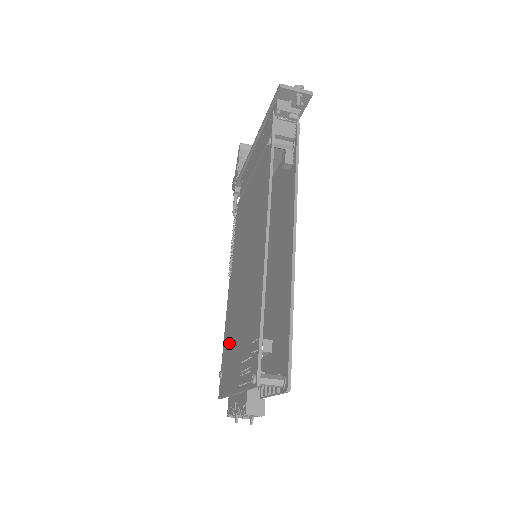
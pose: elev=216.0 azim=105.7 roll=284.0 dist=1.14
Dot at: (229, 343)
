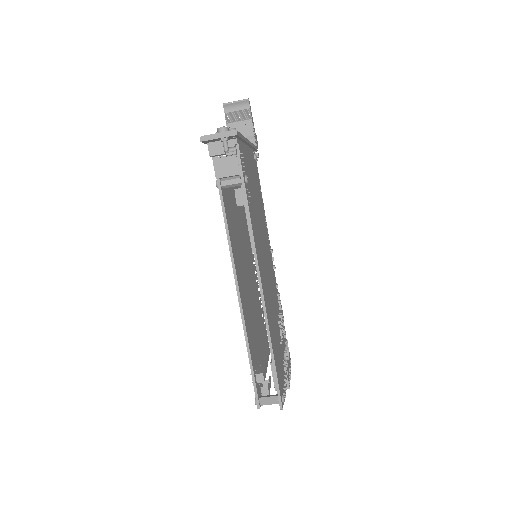
Dot at: occluded
